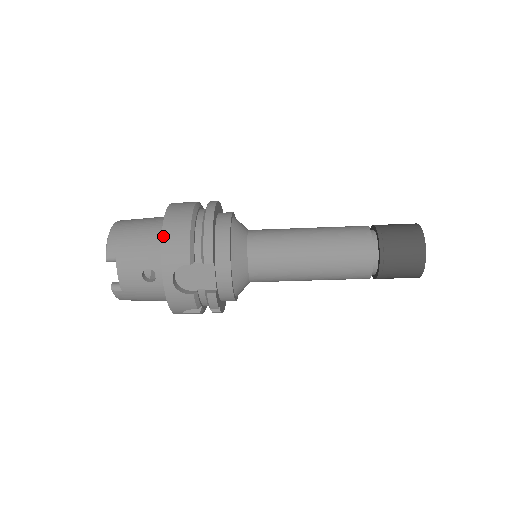
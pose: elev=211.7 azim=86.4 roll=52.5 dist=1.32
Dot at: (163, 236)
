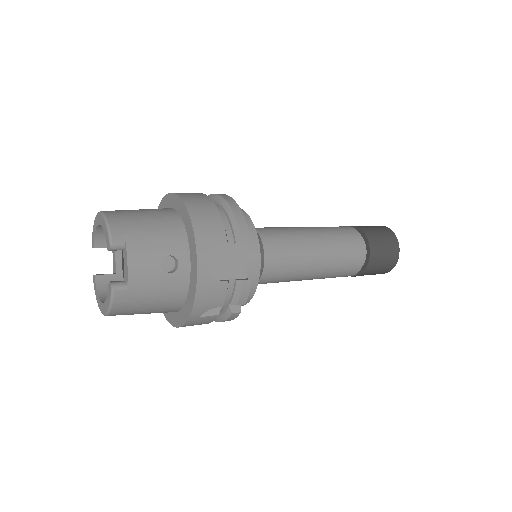
Dot at: (190, 213)
